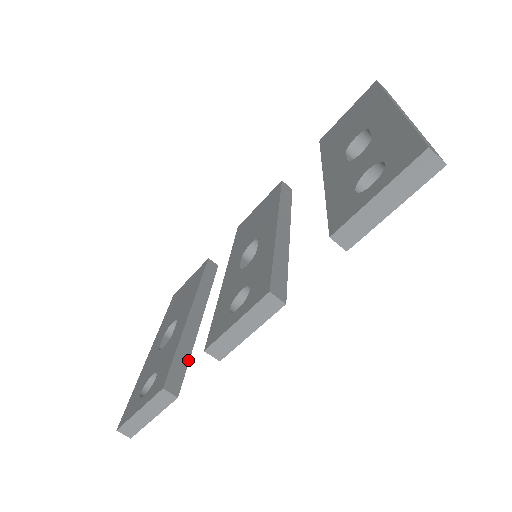
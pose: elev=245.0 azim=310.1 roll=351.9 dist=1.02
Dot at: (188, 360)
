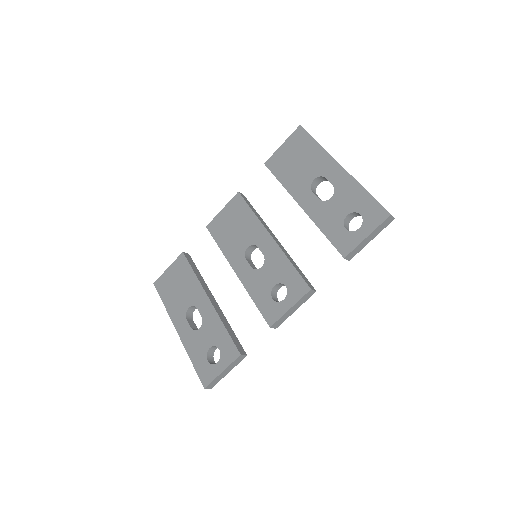
Dot at: (233, 331)
